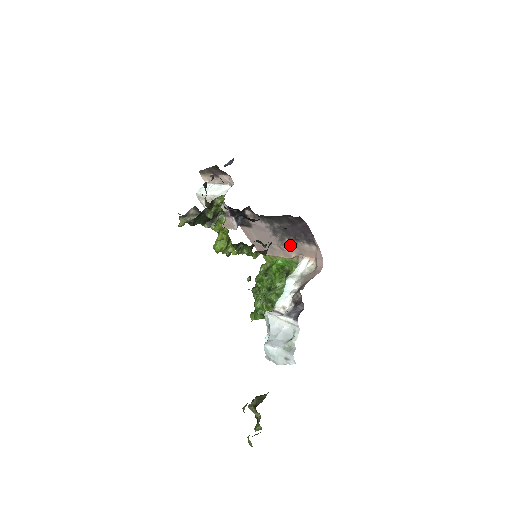
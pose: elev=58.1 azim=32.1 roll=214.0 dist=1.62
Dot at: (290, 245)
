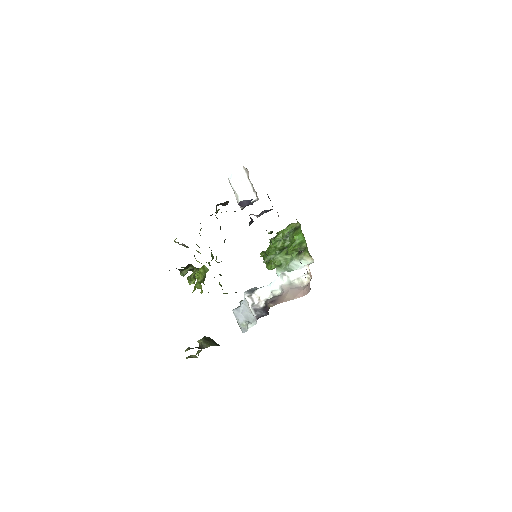
Dot at: (302, 251)
